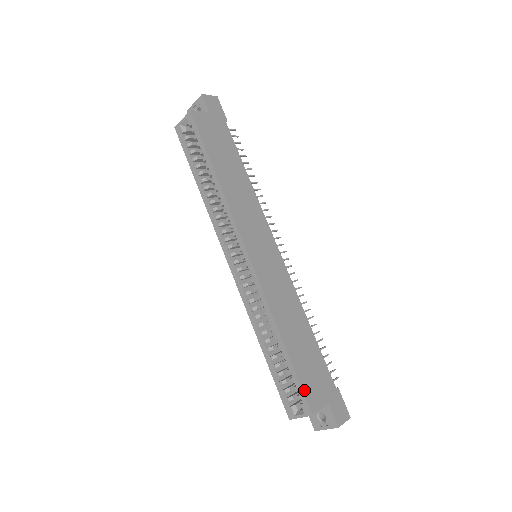
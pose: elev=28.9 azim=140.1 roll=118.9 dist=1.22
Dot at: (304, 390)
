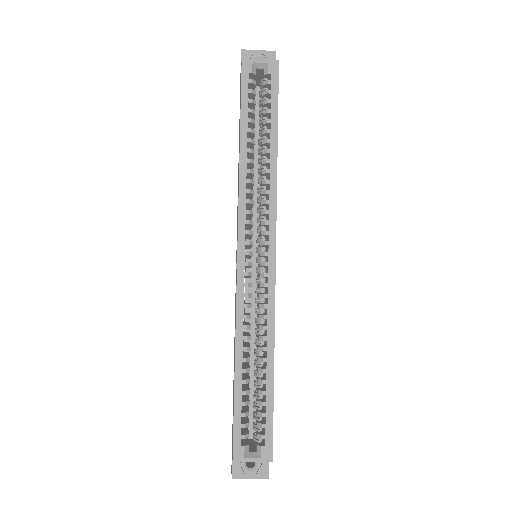
Dot at: occluded
